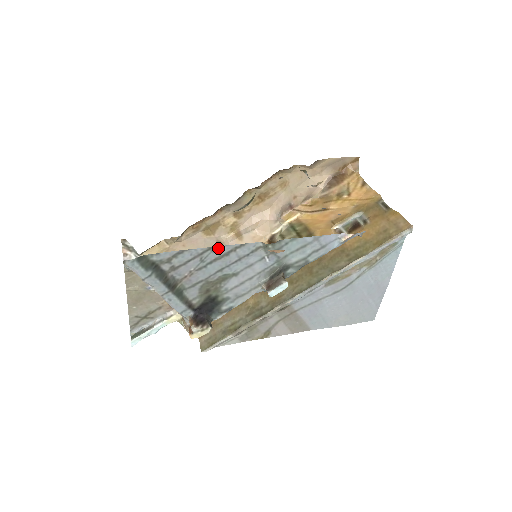
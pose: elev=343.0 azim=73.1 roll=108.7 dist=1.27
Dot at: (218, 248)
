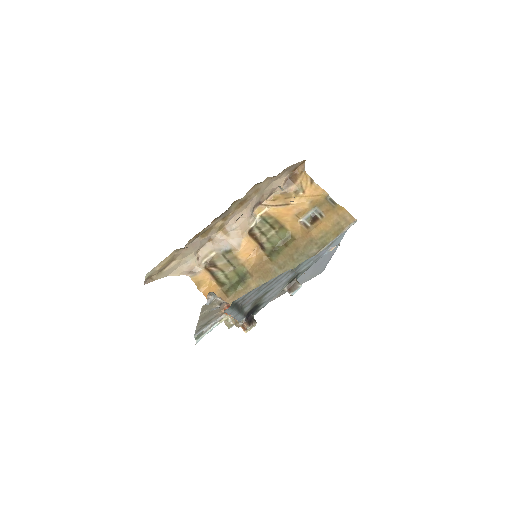
Dot at: (269, 281)
